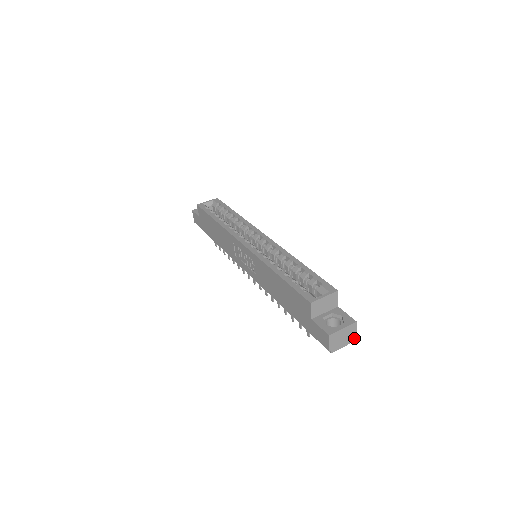
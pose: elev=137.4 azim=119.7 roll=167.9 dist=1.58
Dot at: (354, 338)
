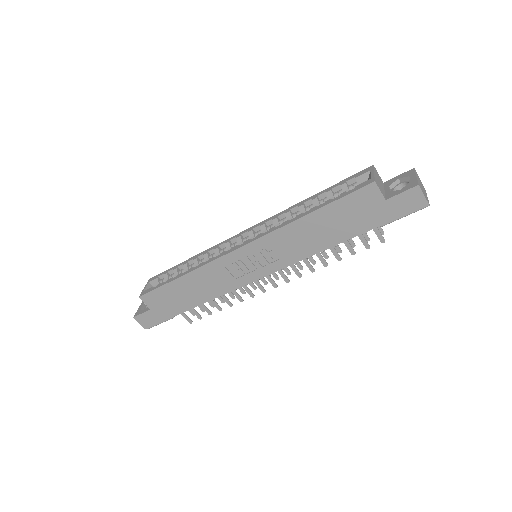
Dot at: (423, 187)
